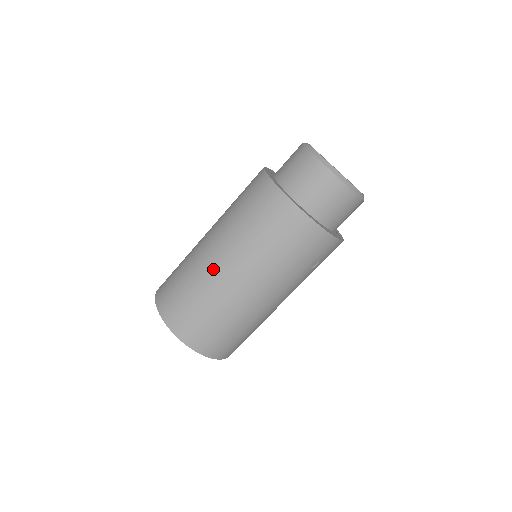
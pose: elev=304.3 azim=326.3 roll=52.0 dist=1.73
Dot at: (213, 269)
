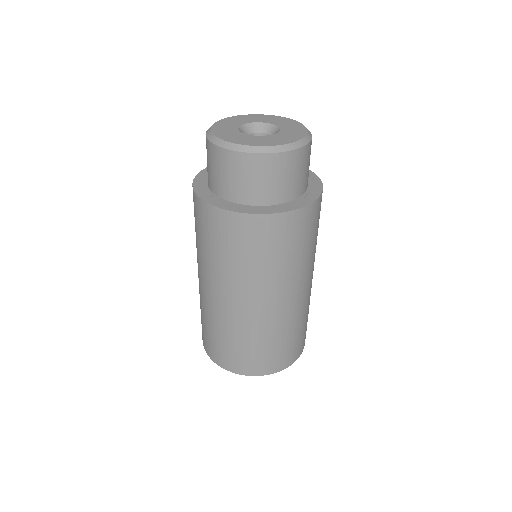
Dot at: (261, 316)
